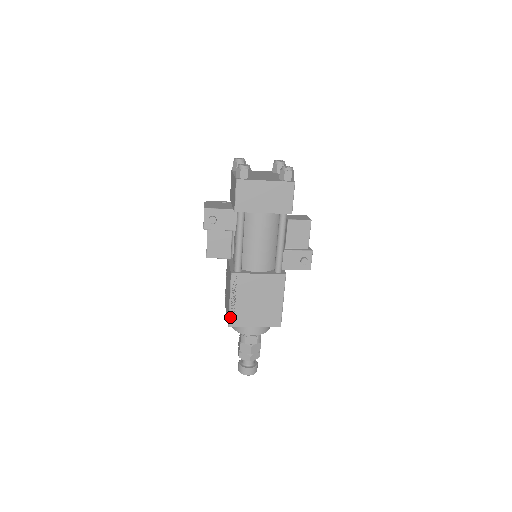
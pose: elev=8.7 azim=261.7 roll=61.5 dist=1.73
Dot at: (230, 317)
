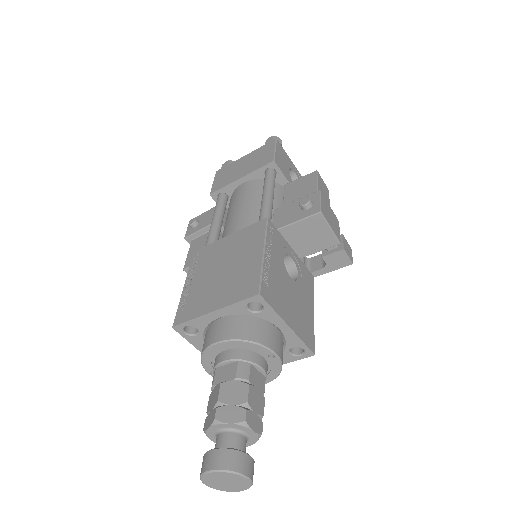
Dot at: (178, 311)
